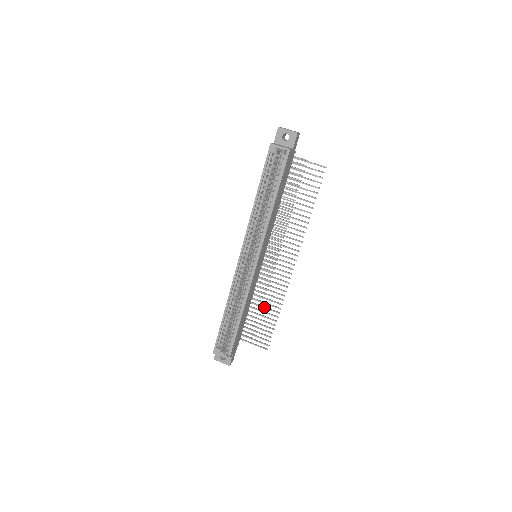
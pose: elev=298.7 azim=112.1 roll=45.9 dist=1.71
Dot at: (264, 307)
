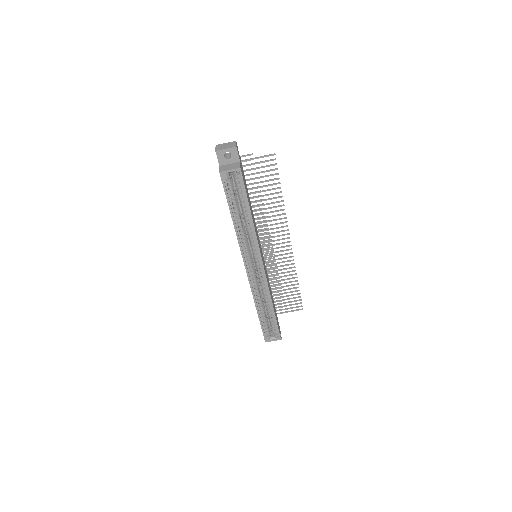
Dot at: occluded
